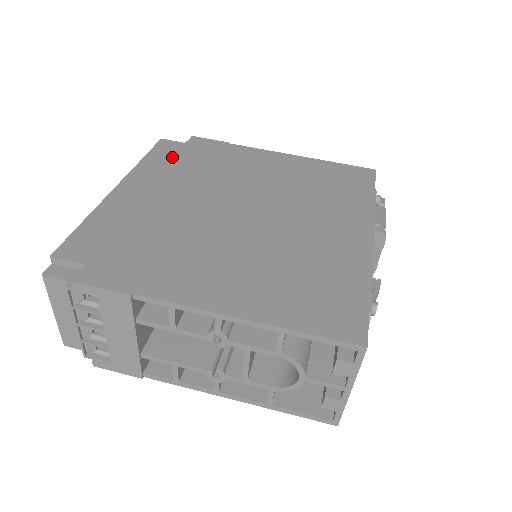
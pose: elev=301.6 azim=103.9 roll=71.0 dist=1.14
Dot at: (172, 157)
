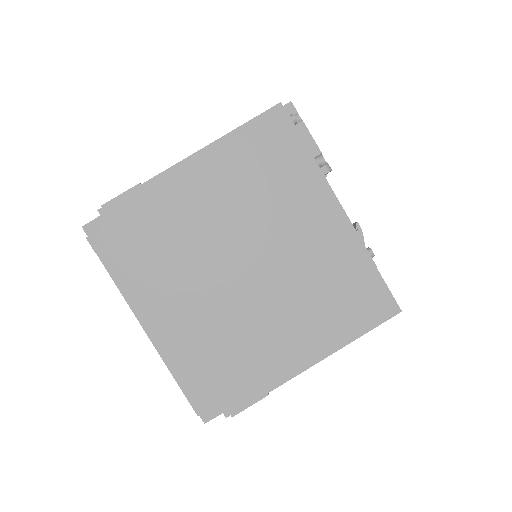
Dot at: (129, 255)
